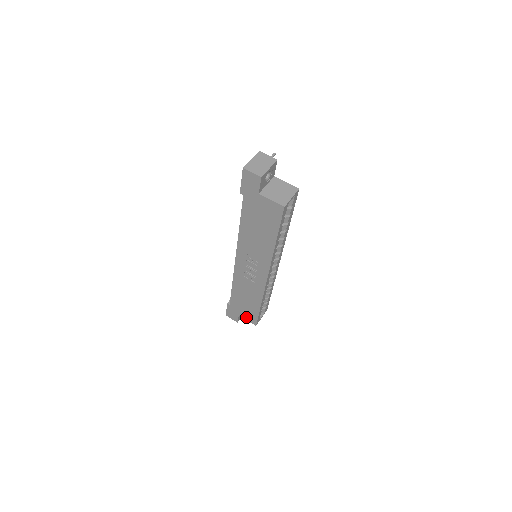
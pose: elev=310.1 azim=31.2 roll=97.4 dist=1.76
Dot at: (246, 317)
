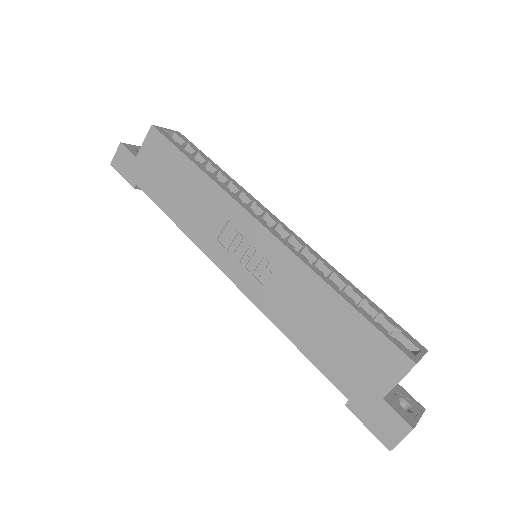
Dot at: (386, 376)
